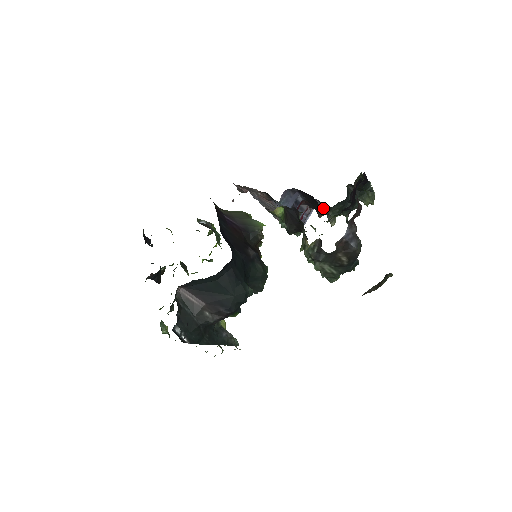
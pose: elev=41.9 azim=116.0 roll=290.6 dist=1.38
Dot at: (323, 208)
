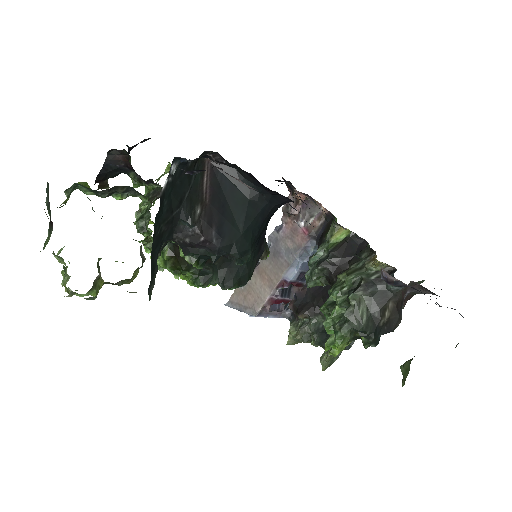
Dot at: (317, 307)
